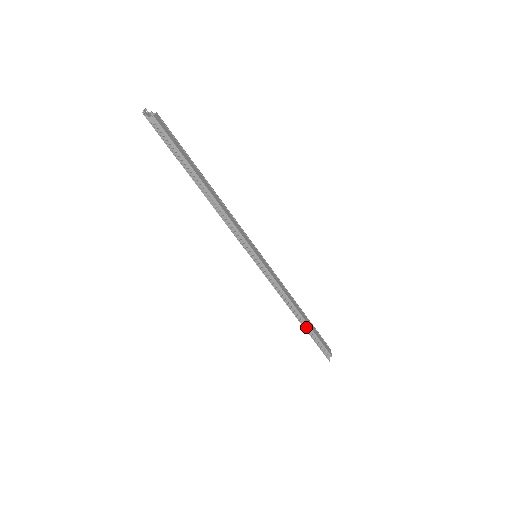
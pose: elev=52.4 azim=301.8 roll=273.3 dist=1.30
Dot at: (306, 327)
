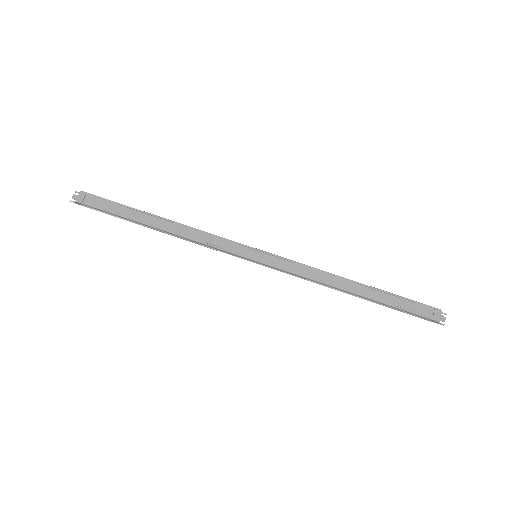
Dot at: (373, 301)
